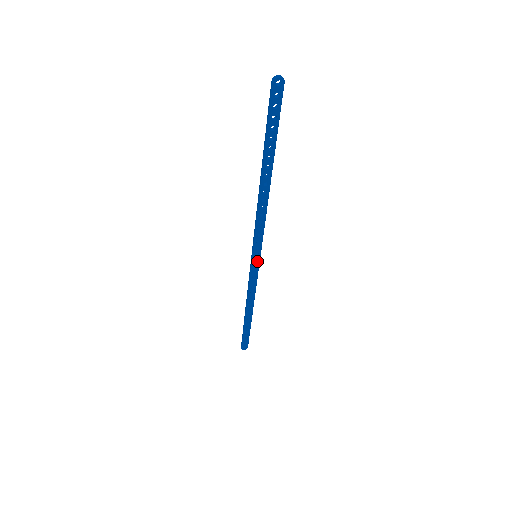
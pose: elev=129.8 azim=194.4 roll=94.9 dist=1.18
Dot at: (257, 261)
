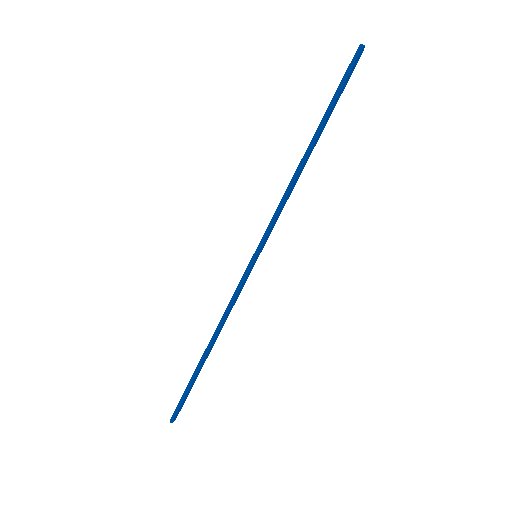
Dot at: (254, 263)
